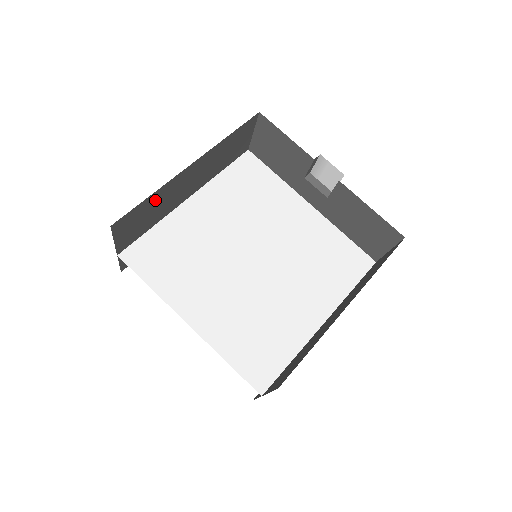
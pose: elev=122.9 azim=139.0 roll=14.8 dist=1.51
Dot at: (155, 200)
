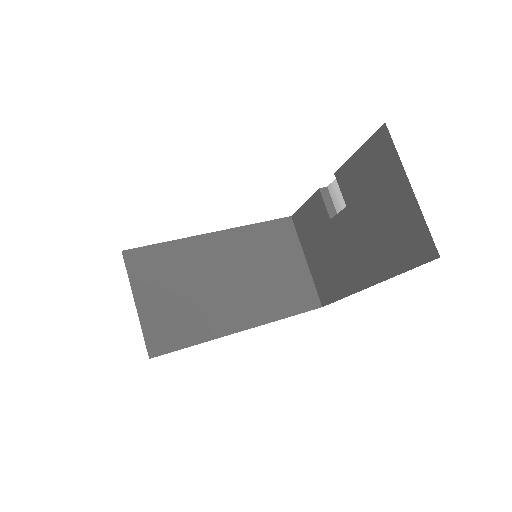
Dot at: (175, 255)
